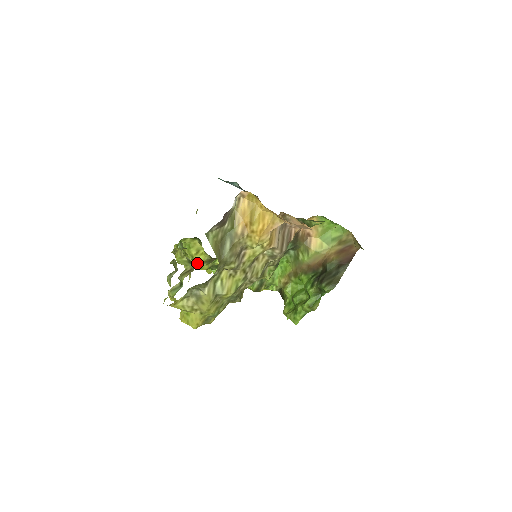
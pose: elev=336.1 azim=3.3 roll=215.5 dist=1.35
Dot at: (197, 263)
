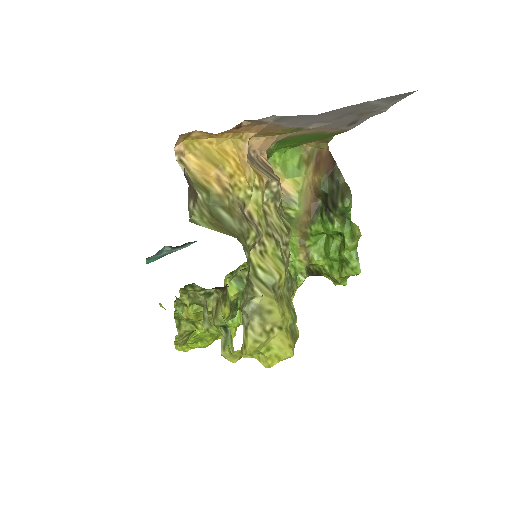
Dot at: occluded
